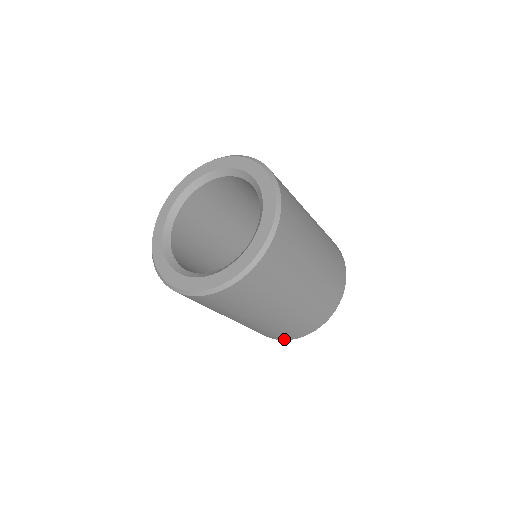
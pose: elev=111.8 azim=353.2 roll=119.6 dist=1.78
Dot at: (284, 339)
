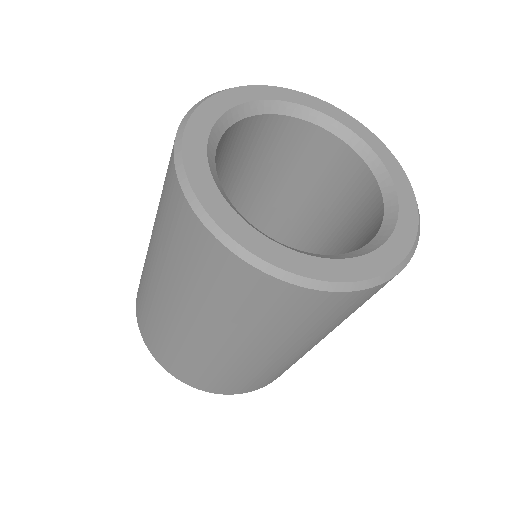
Dot at: (159, 360)
